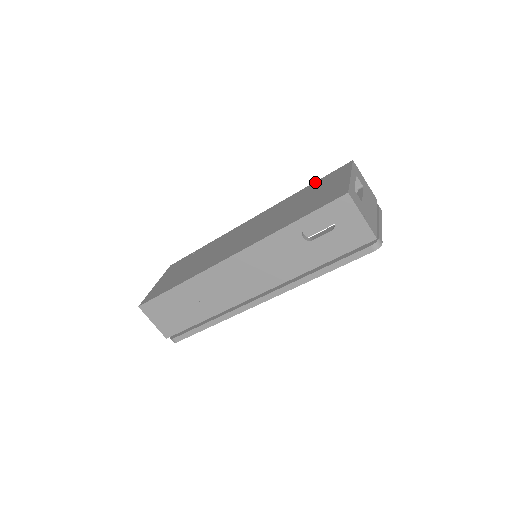
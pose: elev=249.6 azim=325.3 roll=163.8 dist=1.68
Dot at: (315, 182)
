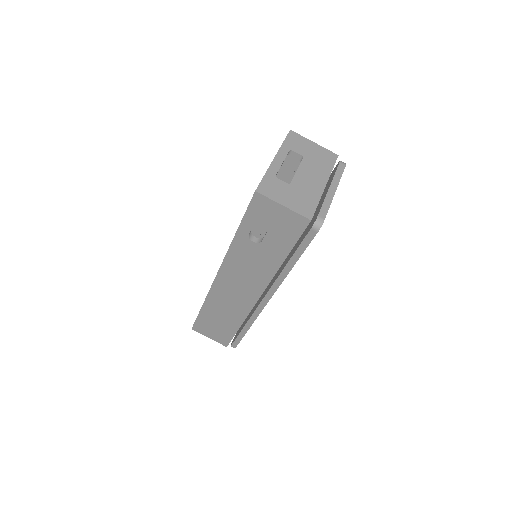
Dot at: occluded
